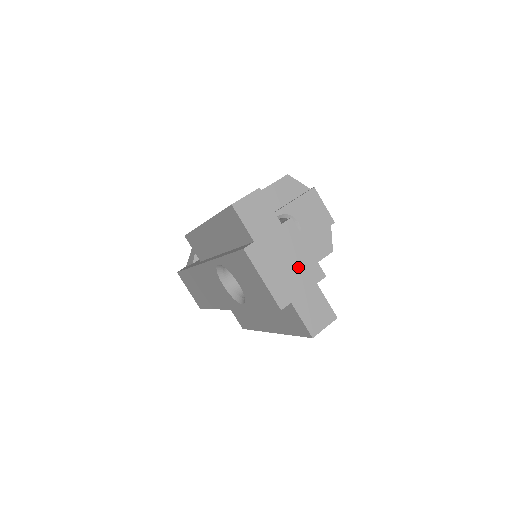
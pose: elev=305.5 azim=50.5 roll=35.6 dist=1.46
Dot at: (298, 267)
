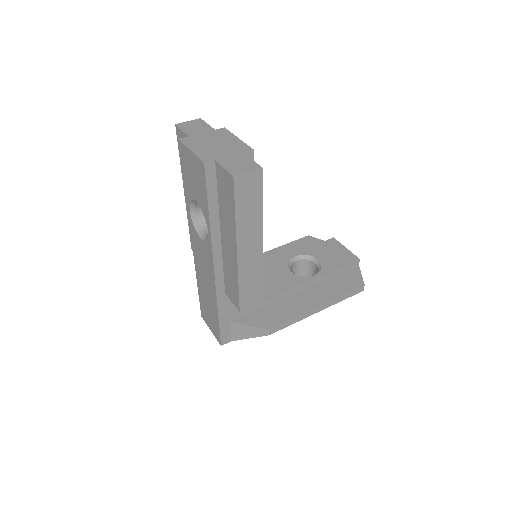
Dot at: (226, 146)
